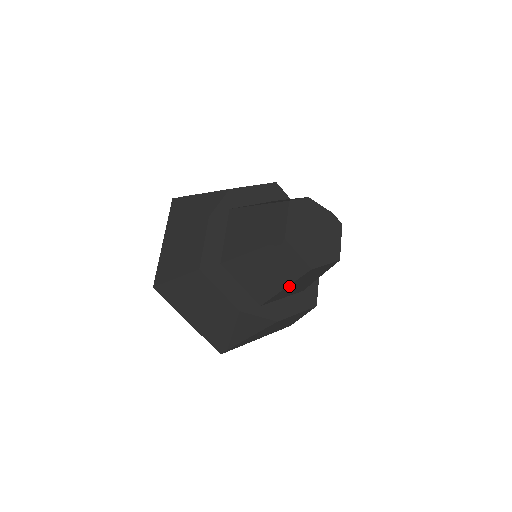
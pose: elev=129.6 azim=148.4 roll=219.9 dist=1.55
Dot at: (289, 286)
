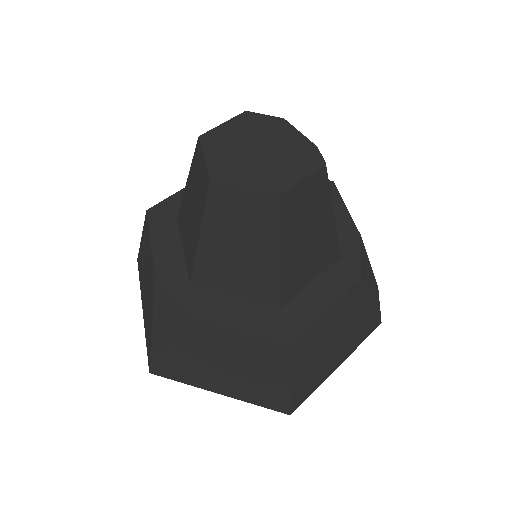
Dot at: (206, 235)
